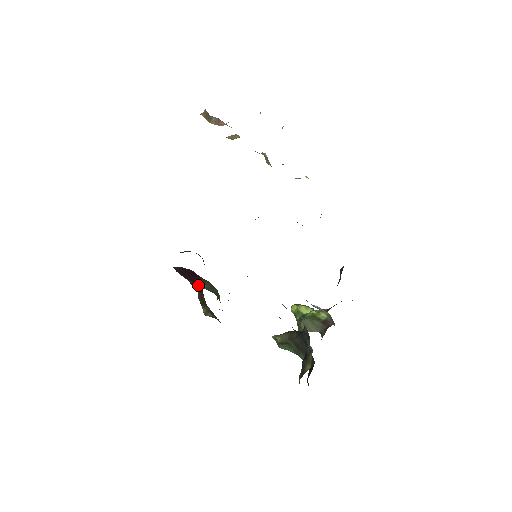
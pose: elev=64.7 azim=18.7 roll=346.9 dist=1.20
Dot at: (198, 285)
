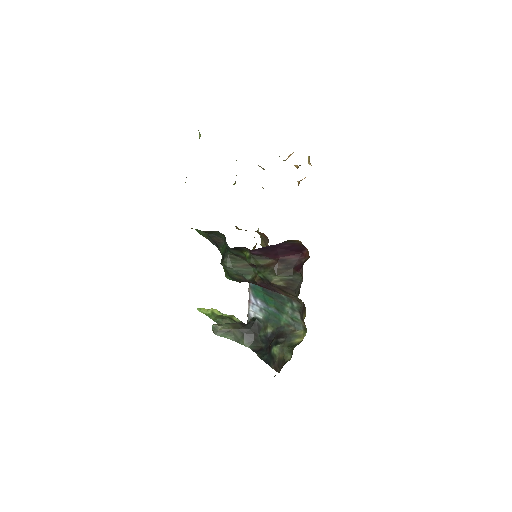
Dot at: (284, 259)
